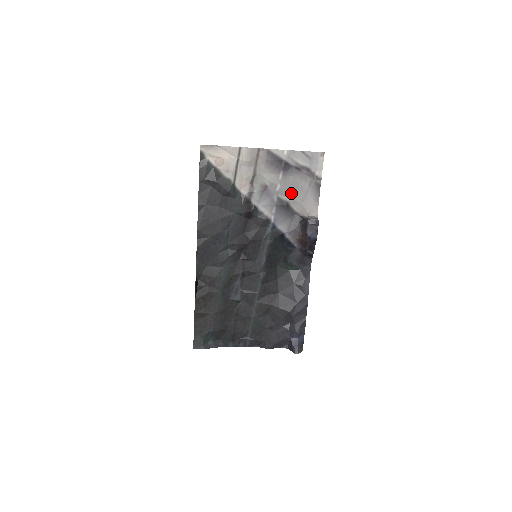
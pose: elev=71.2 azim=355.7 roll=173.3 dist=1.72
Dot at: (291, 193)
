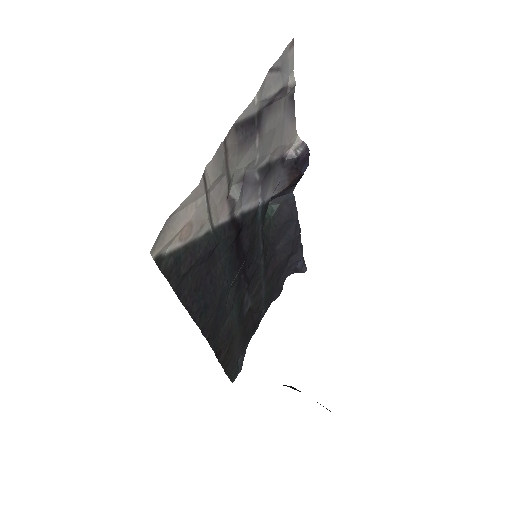
Dot at: (270, 146)
